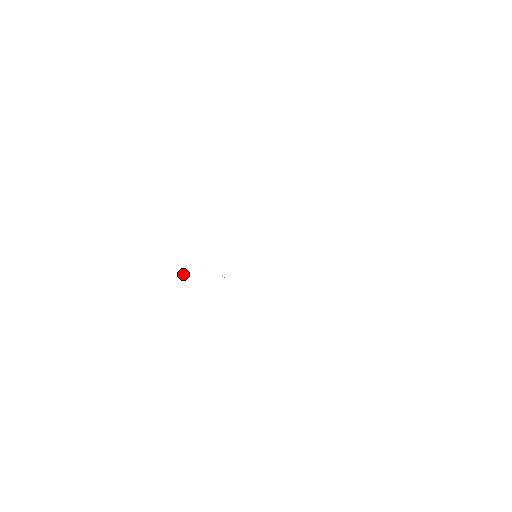
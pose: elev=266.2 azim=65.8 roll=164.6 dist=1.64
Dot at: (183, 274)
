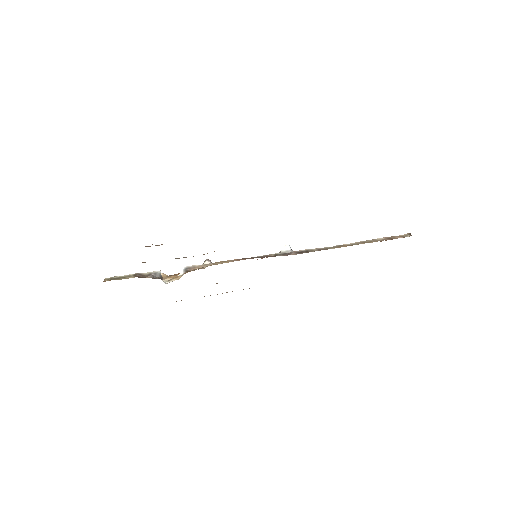
Dot at: (160, 272)
